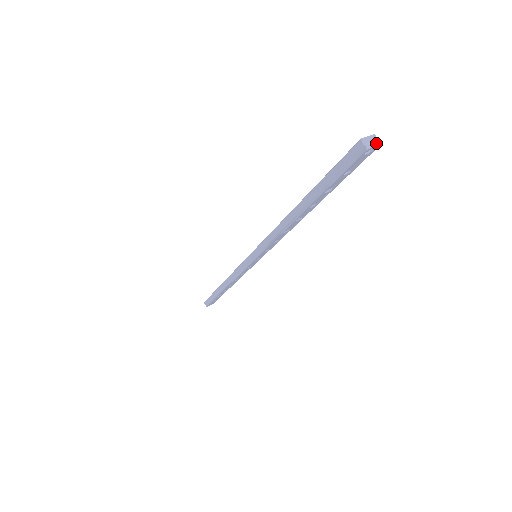
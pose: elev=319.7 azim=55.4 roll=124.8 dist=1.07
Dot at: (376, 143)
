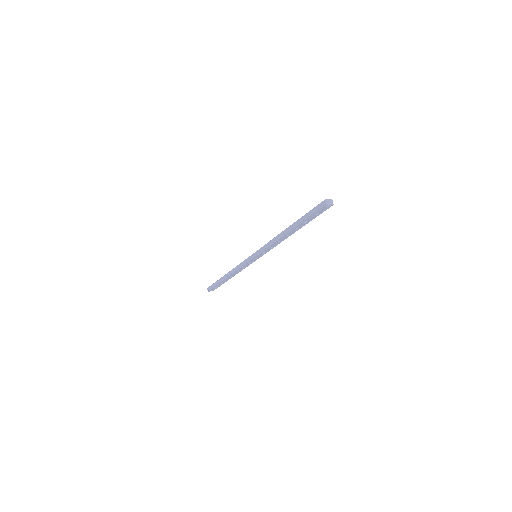
Dot at: (332, 203)
